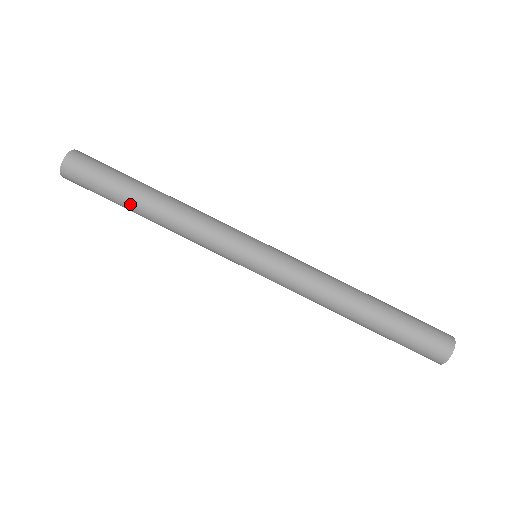
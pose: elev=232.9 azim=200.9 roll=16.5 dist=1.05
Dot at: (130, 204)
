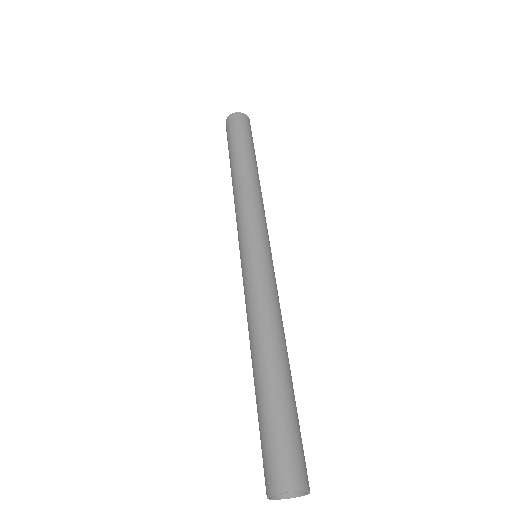
Dot at: (240, 154)
